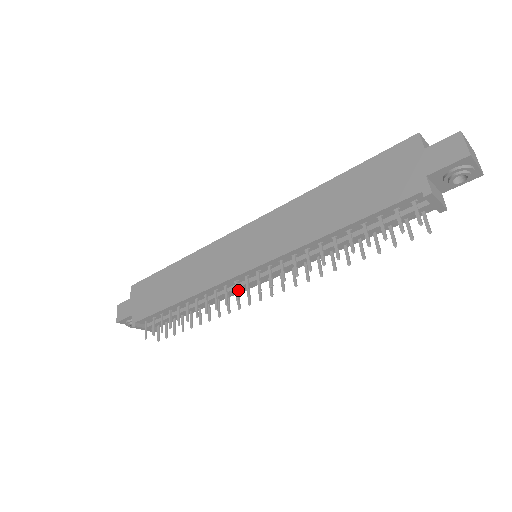
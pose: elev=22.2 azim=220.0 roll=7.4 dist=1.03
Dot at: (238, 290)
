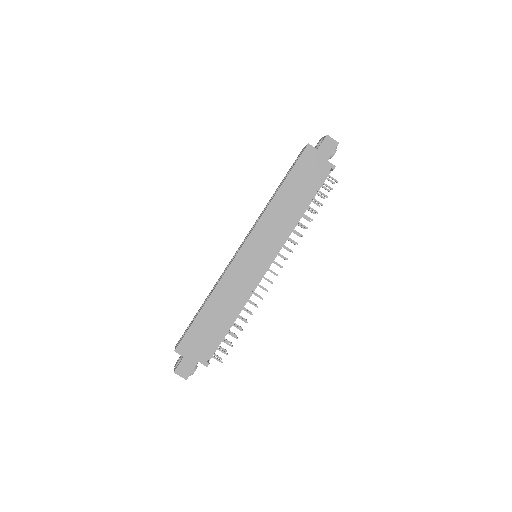
Dot at: (260, 281)
